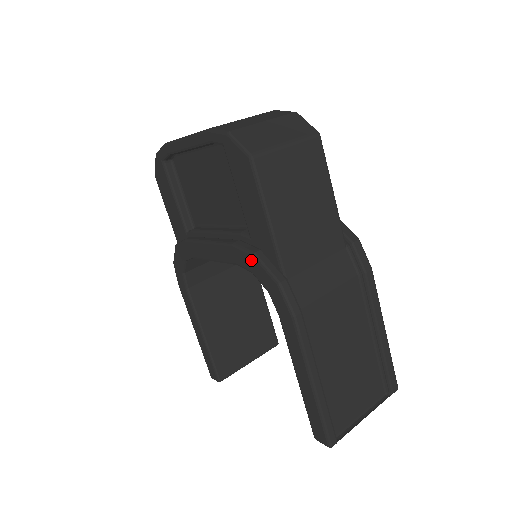
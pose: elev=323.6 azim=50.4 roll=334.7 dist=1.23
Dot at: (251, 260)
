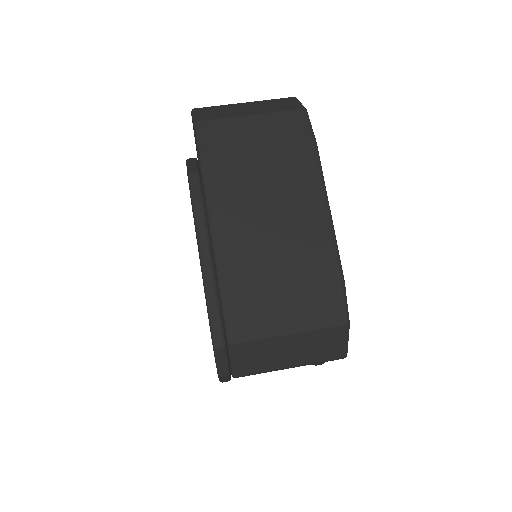
Dot at: (212, 343)
